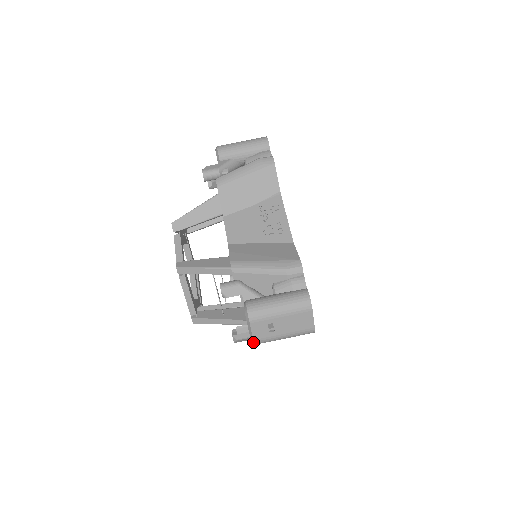
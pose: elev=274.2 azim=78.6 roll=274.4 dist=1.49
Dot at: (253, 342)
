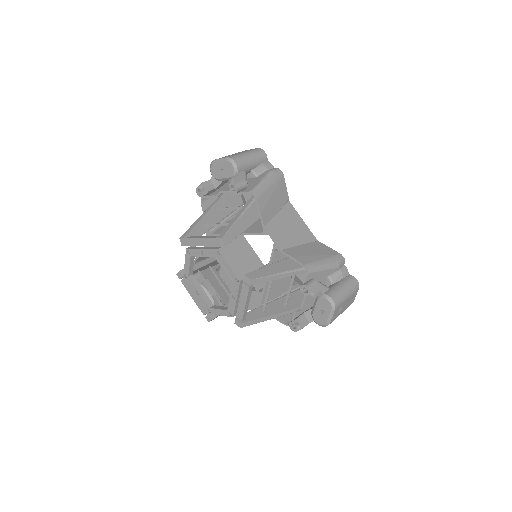
Dot at: (228, 159)
